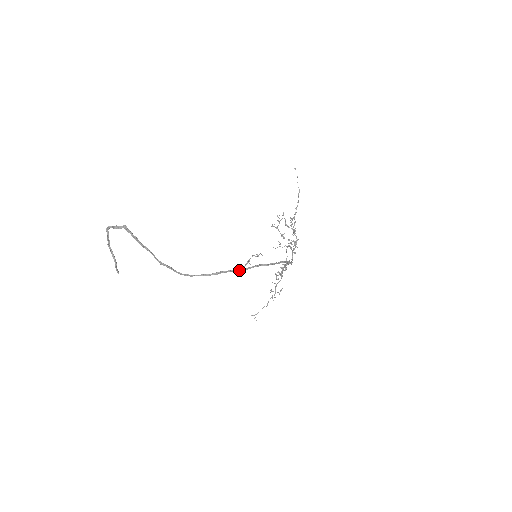
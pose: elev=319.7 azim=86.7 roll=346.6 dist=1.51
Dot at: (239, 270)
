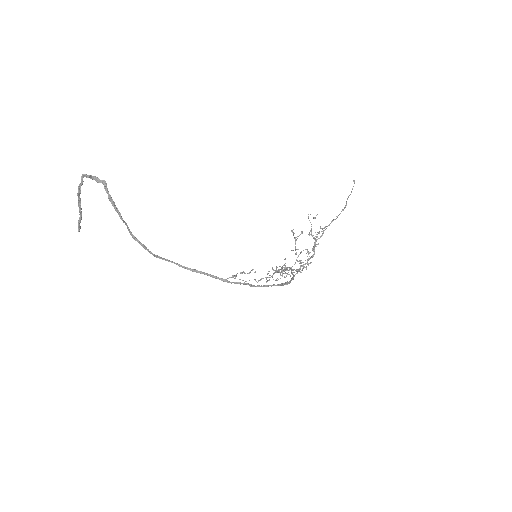
Dot at: (219, 279)
